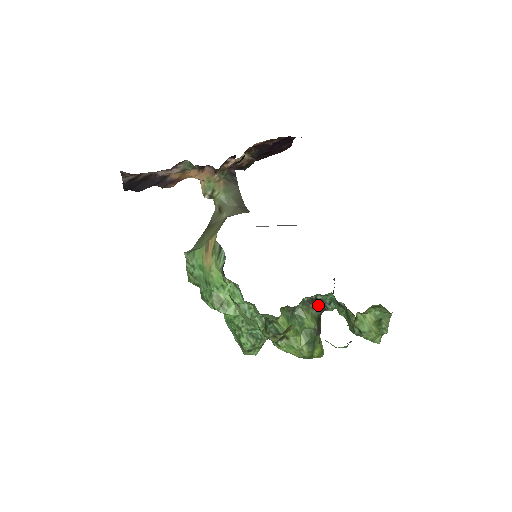
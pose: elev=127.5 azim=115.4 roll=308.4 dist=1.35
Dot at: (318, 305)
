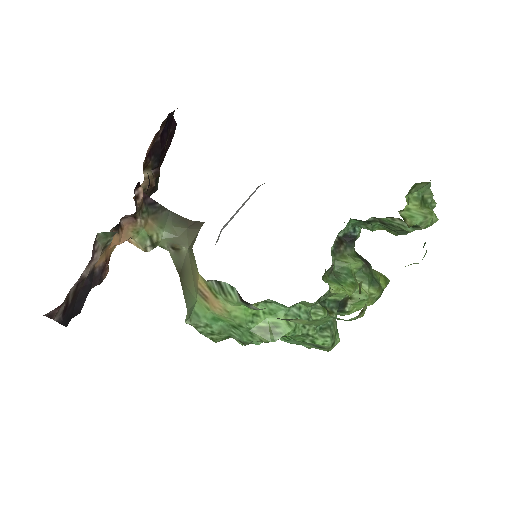
Dot at: (346, 242)
